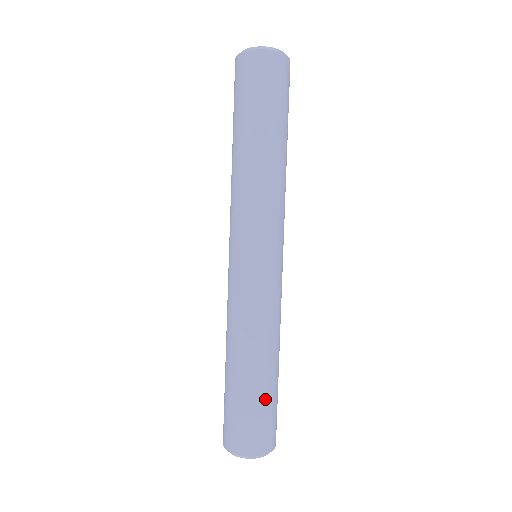
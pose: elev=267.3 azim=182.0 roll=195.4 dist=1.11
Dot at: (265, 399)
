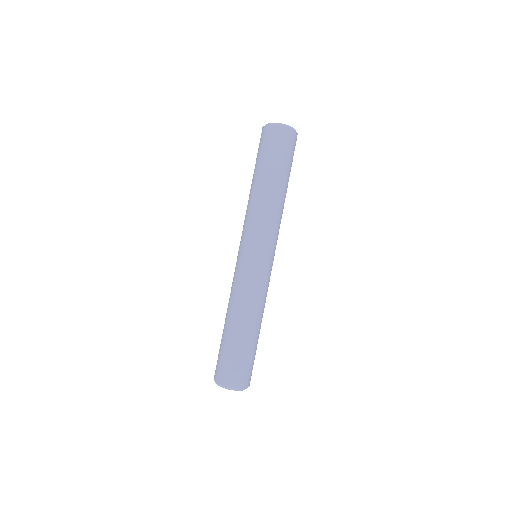
Dot at: (254, 351)
